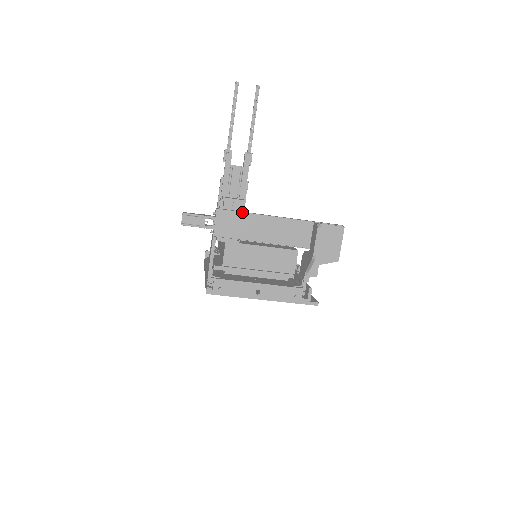
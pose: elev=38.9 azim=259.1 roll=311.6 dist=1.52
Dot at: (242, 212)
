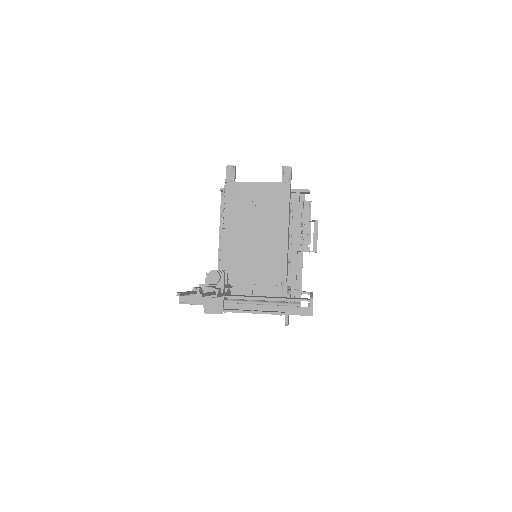
Dot at: occluded
